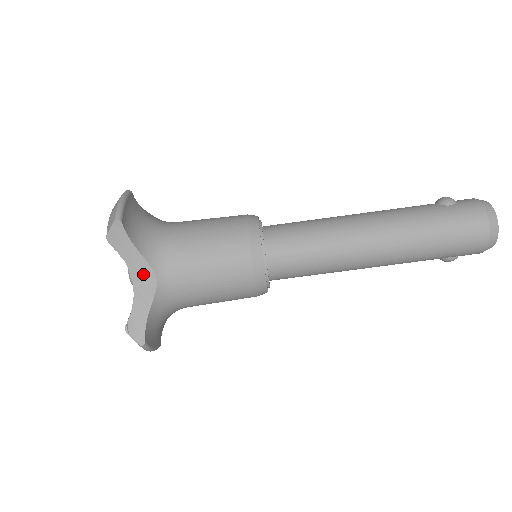
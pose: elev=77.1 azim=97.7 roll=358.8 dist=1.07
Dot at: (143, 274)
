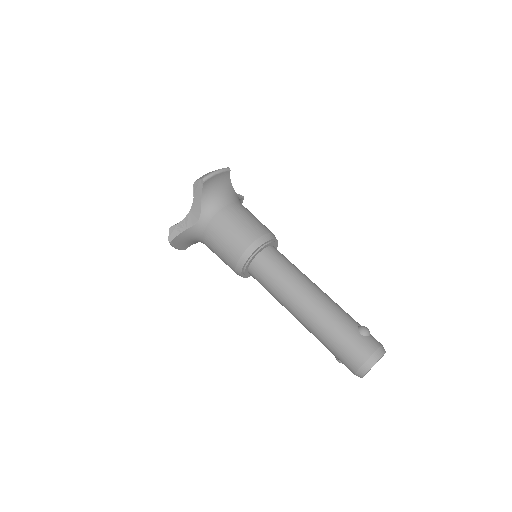
Dot at: (196, 212)
